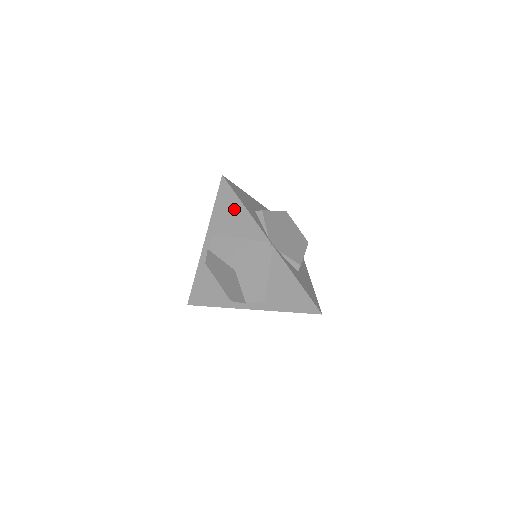
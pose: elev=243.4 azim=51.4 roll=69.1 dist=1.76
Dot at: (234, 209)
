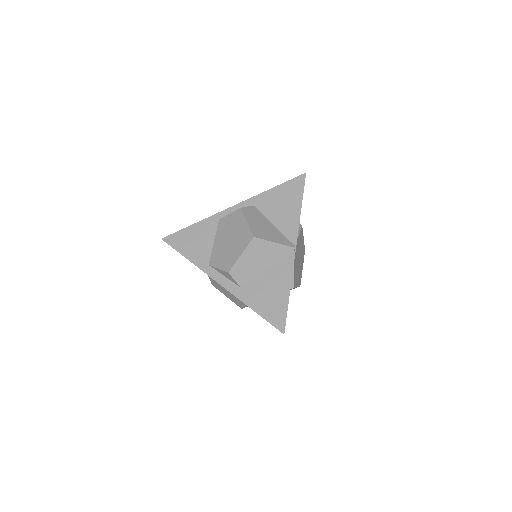
Dot at: (290, 201)
